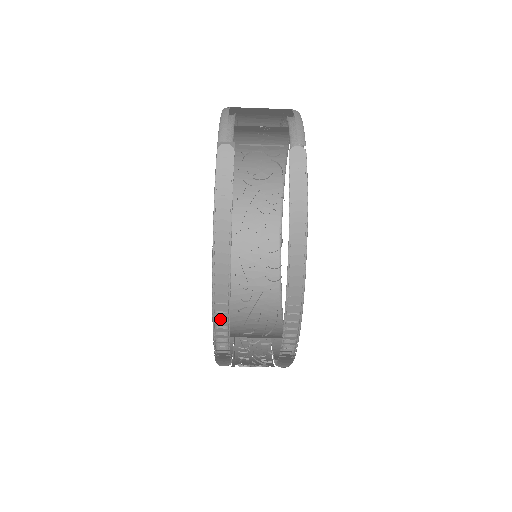
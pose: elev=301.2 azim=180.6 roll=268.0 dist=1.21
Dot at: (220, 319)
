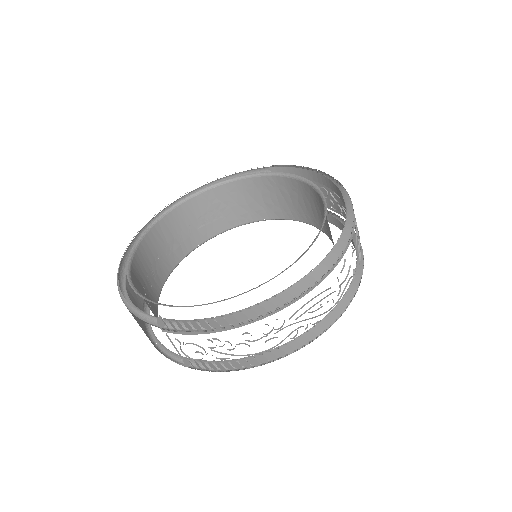
Dot at: (345, 206)
